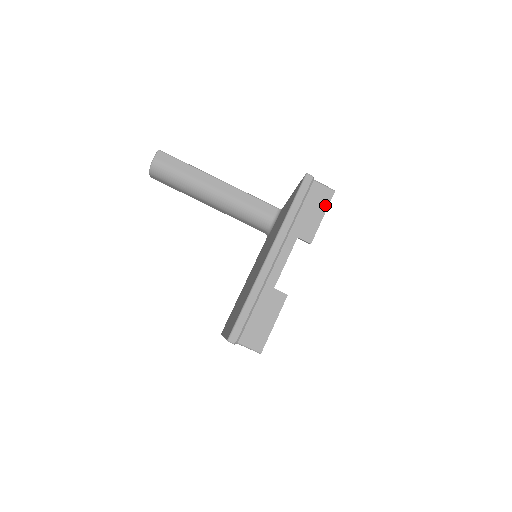
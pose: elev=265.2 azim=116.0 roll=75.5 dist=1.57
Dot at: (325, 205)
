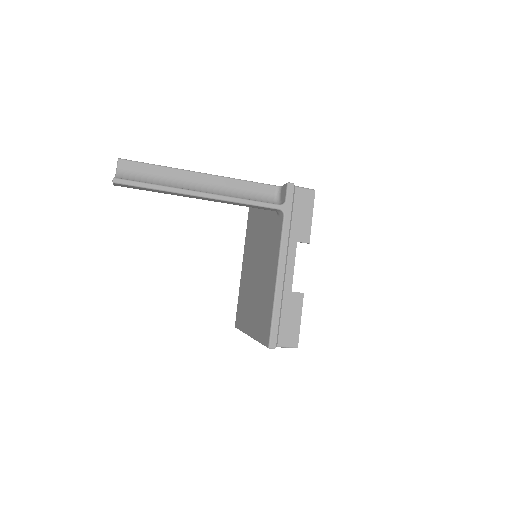
Dot at: occluded
